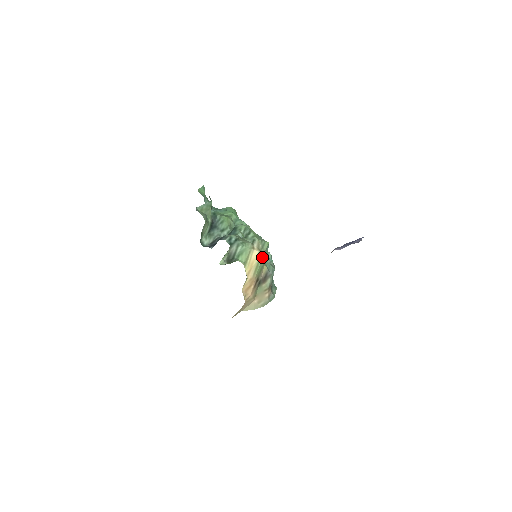
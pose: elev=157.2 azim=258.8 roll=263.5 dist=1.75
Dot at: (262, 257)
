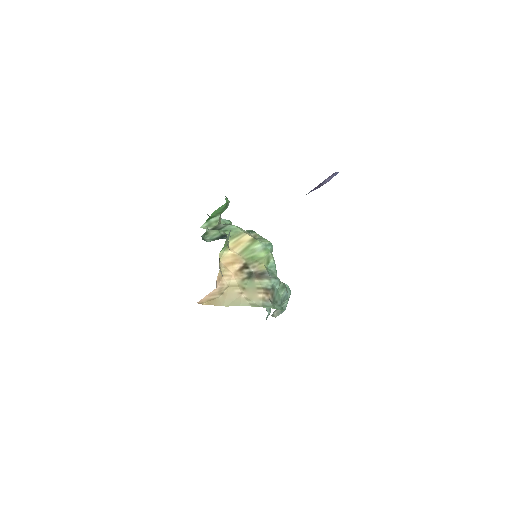
Dot at: (255, 244)
